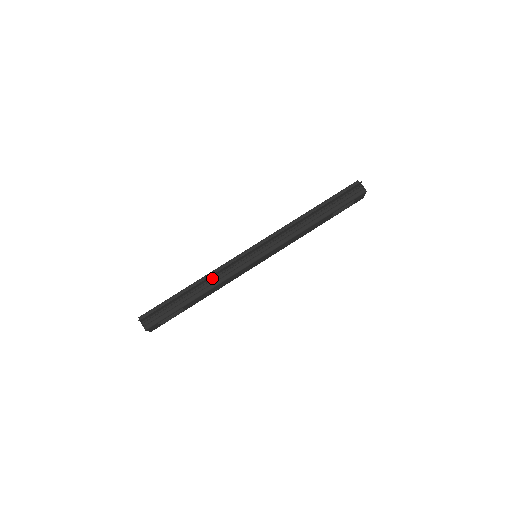
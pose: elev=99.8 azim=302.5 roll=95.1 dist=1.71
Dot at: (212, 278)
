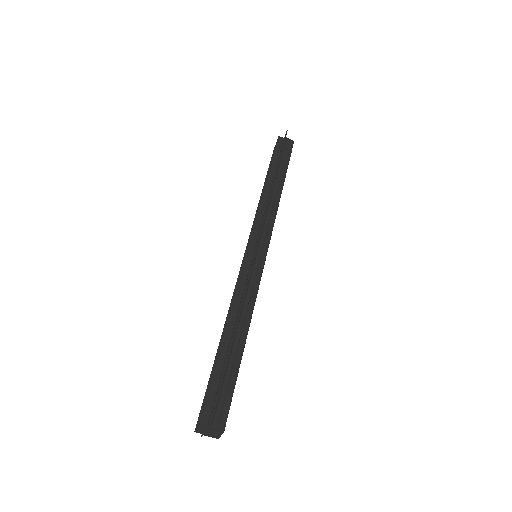
Dot at: occluded
